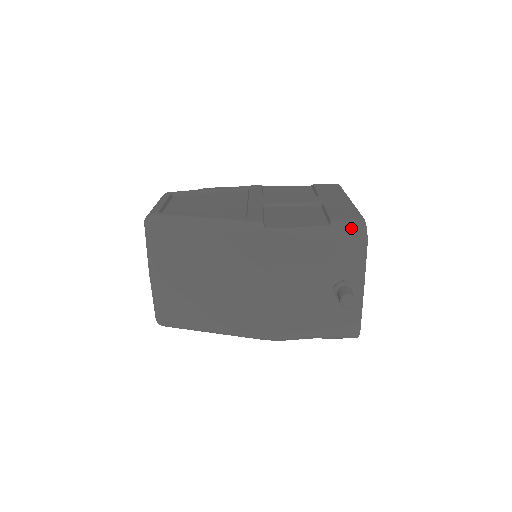
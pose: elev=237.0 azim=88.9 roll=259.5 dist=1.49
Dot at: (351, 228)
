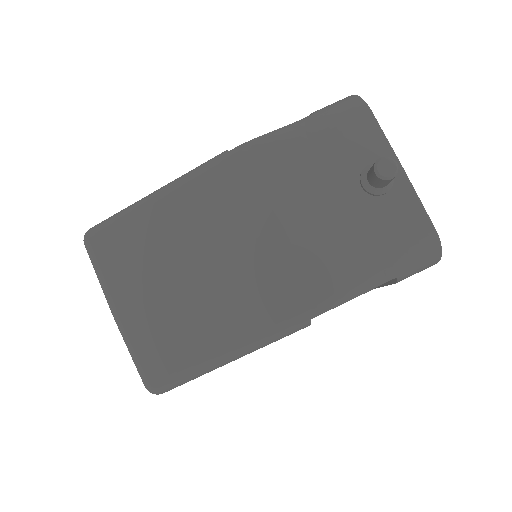
Dot at: (338, 103)
